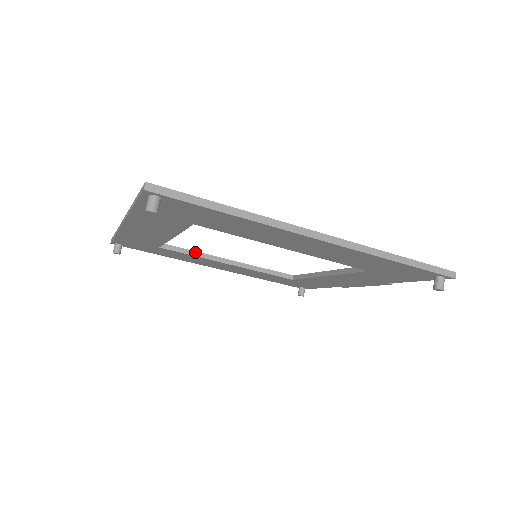
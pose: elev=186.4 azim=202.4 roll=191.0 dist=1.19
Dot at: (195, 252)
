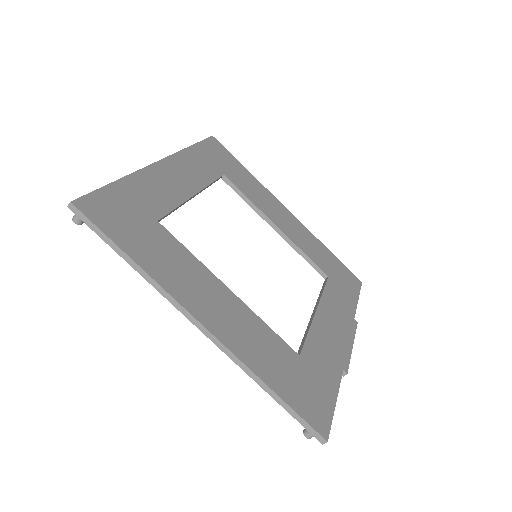
Dot at: (249, 200)
